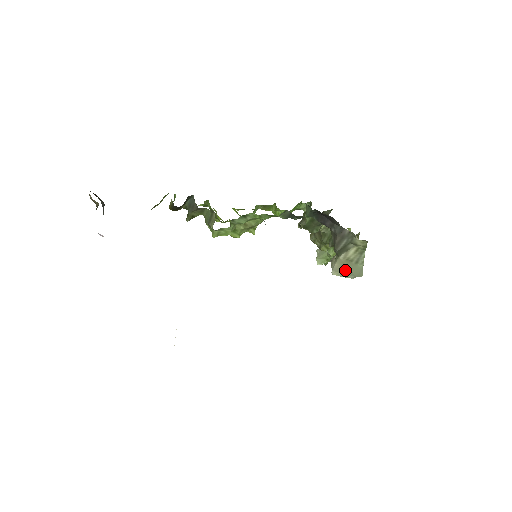
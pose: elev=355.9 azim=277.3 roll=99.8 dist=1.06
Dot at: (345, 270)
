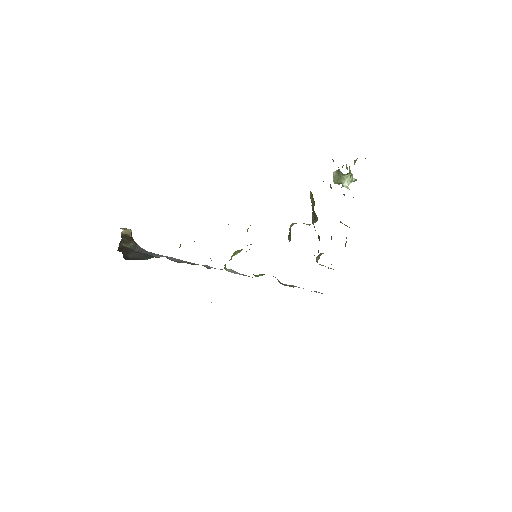
Dot at: occluded
